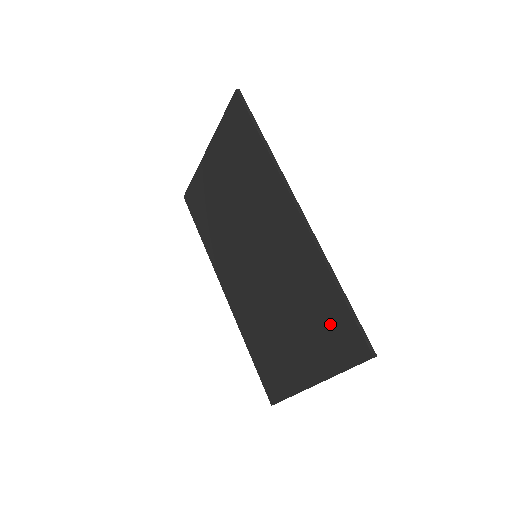
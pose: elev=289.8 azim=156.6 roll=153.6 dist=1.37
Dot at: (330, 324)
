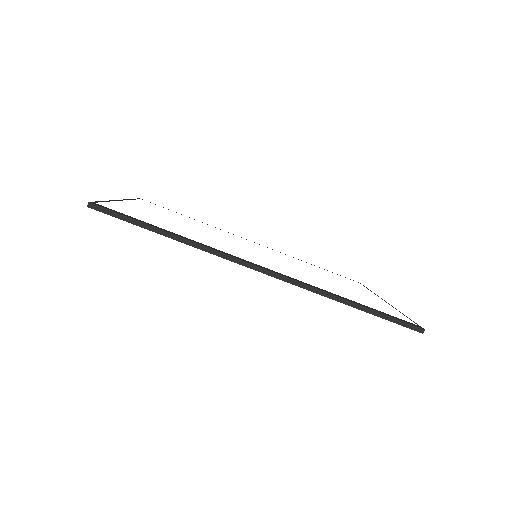
Dot at: occluded
